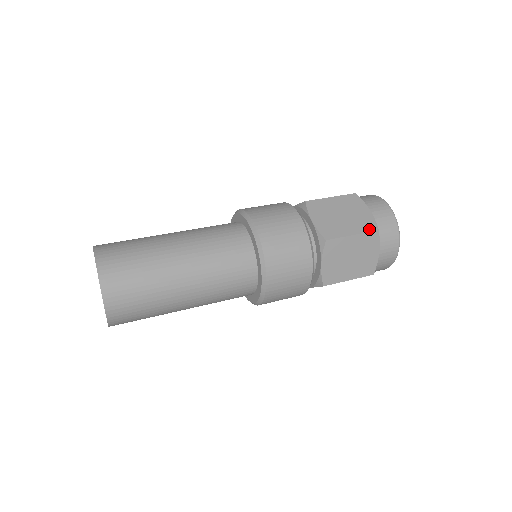
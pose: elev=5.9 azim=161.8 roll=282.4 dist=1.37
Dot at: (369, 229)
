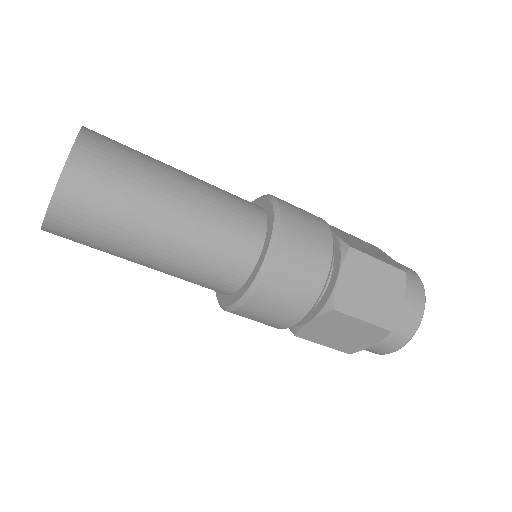
Dot at: (384, 324)
